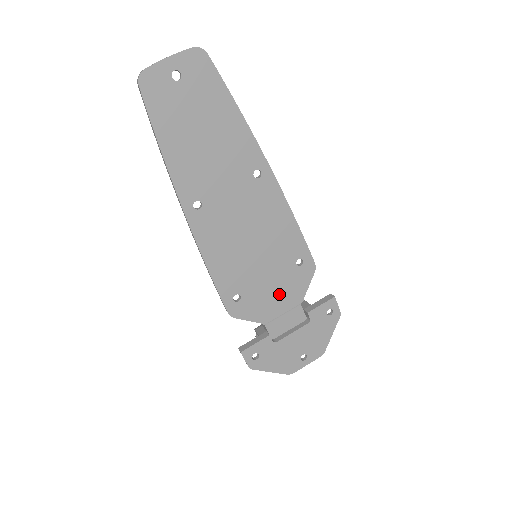
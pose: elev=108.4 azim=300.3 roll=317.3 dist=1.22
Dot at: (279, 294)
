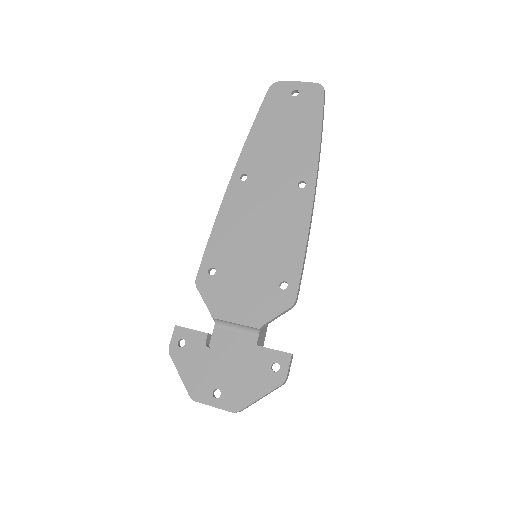
Dot at: (245, 300)
